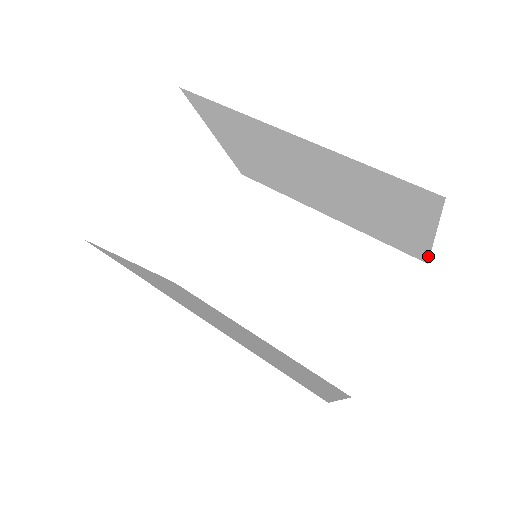
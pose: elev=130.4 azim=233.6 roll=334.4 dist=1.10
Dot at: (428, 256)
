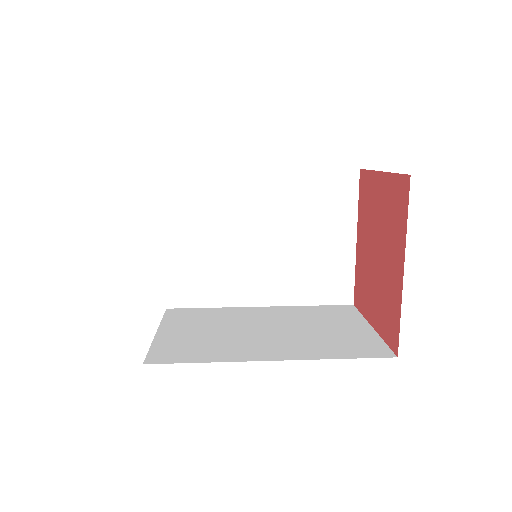
Dot at: (353, 285)
